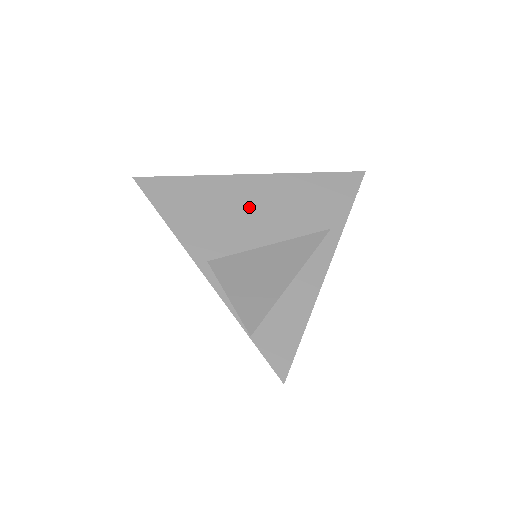
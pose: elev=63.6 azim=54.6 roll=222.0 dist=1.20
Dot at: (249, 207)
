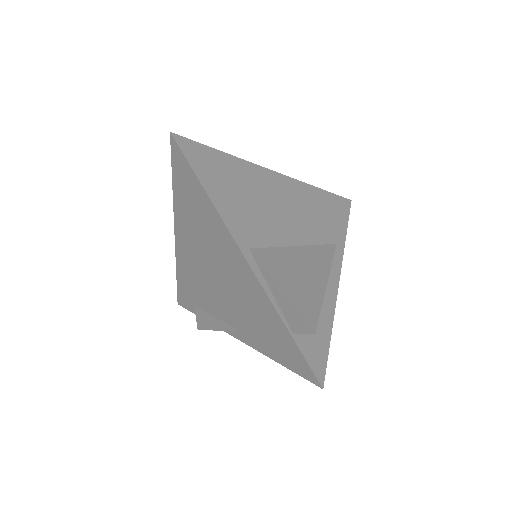
Dot at: (277, 203)
